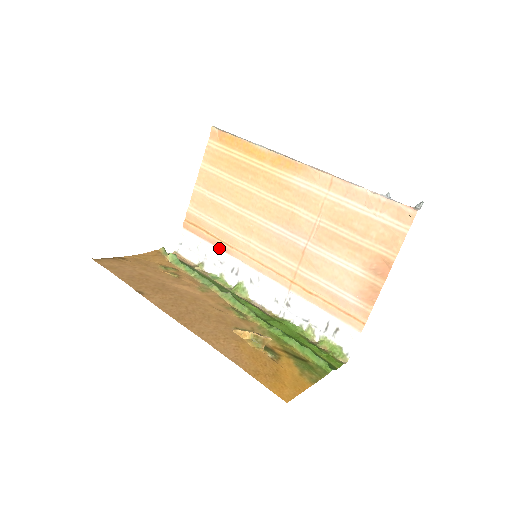
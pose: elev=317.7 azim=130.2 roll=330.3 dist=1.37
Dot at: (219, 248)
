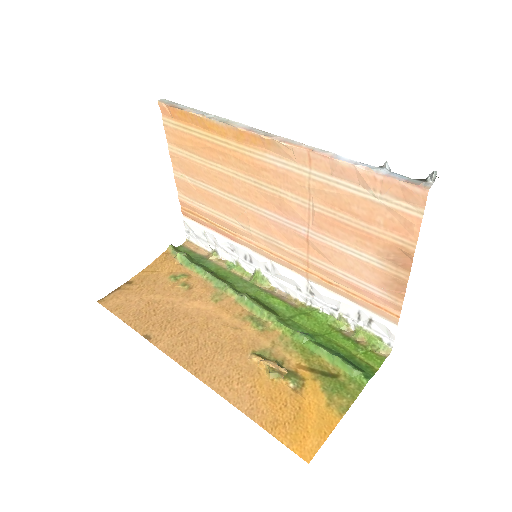
Dot at: (224, 236)
